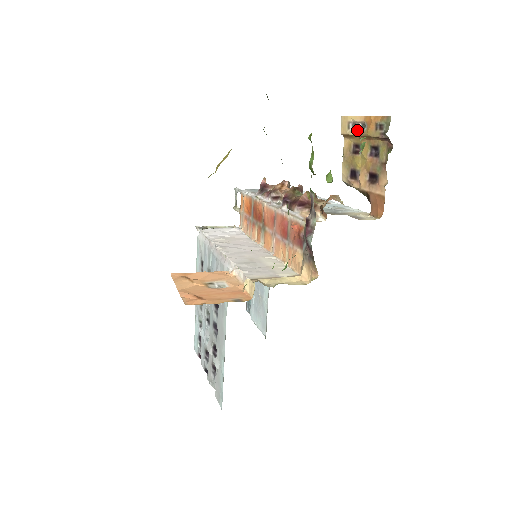
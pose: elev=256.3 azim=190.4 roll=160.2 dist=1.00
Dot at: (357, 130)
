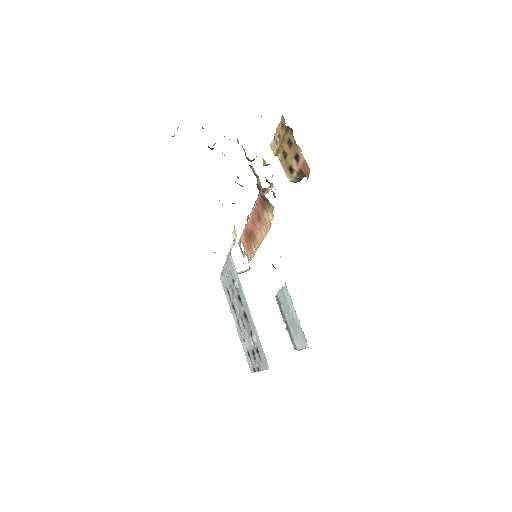
Dot at: (278, 143)
